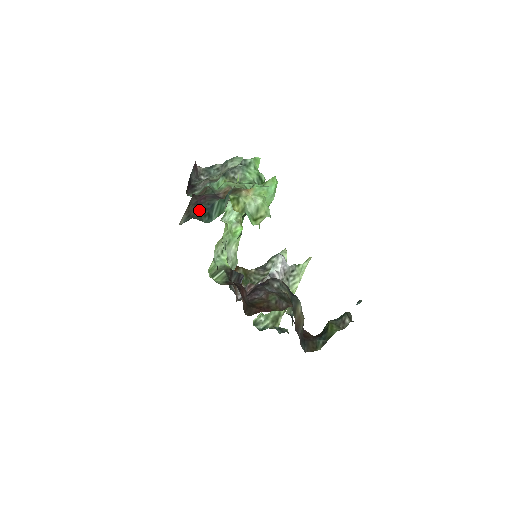
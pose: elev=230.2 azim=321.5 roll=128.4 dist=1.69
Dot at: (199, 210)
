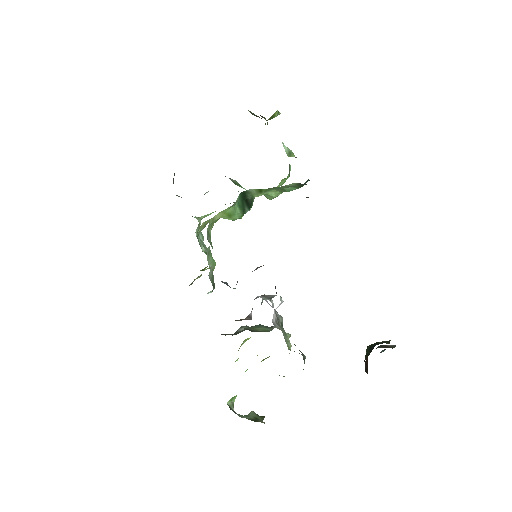
Dot at: occluded
